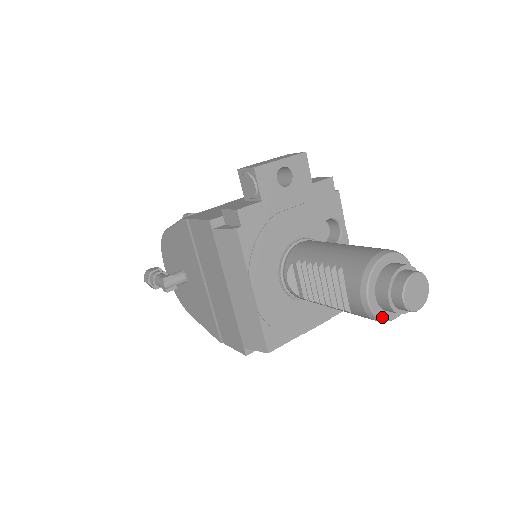
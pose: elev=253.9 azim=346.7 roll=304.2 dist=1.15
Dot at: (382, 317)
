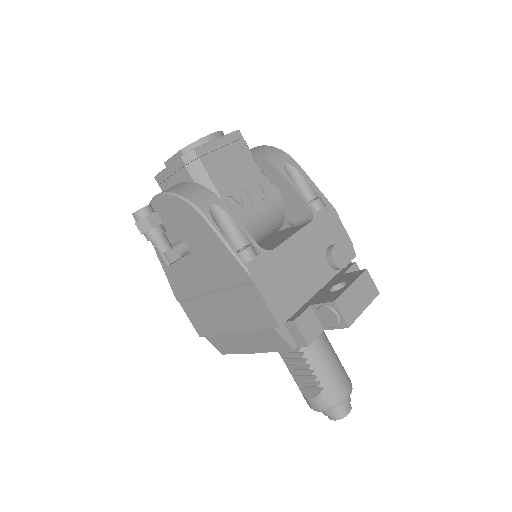
Dot at: occluded
